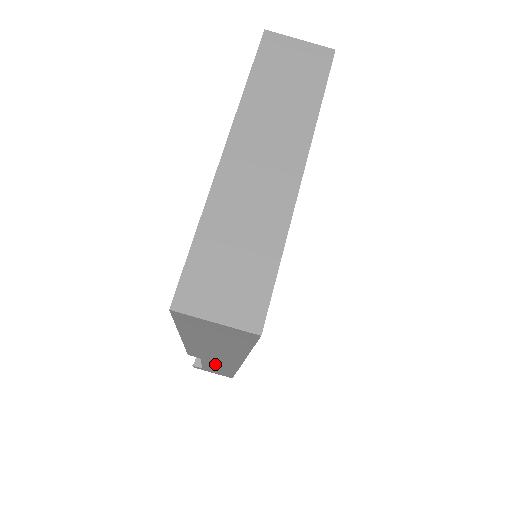
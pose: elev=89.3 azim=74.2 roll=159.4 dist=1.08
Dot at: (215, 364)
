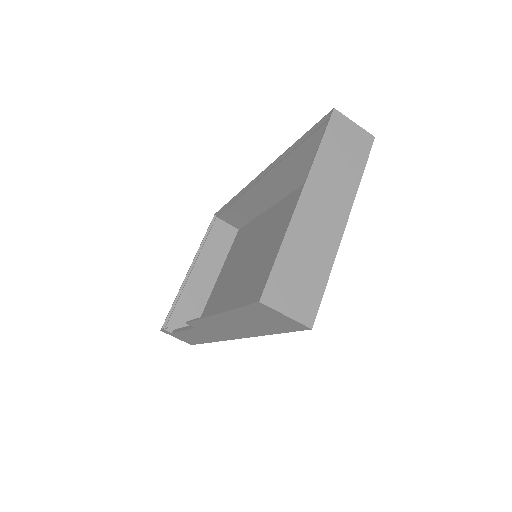
Dot at: (201, 334)
